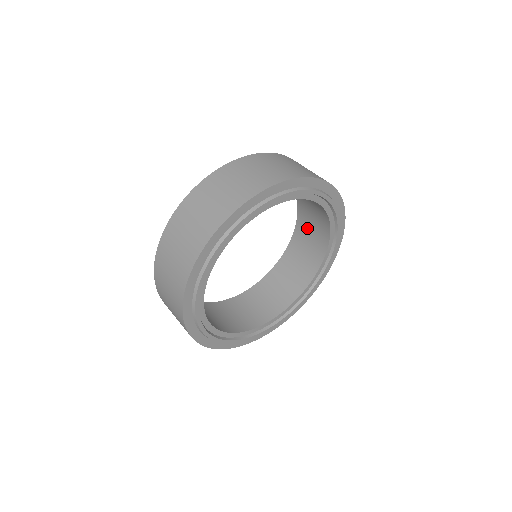
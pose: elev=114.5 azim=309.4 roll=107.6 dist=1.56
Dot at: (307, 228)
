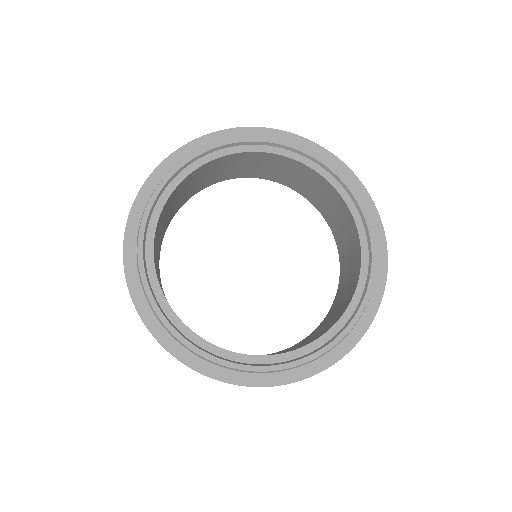
Dot at: (346, 254)
